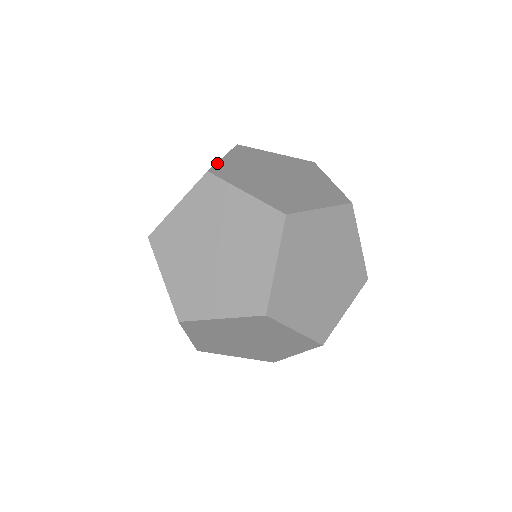
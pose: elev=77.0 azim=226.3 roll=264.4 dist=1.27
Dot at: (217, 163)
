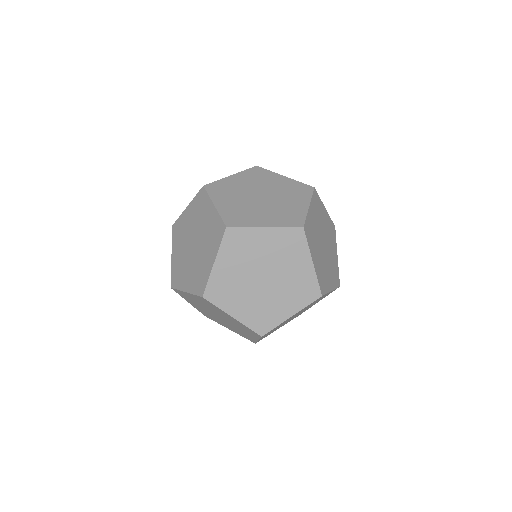
Dot at: occluded
